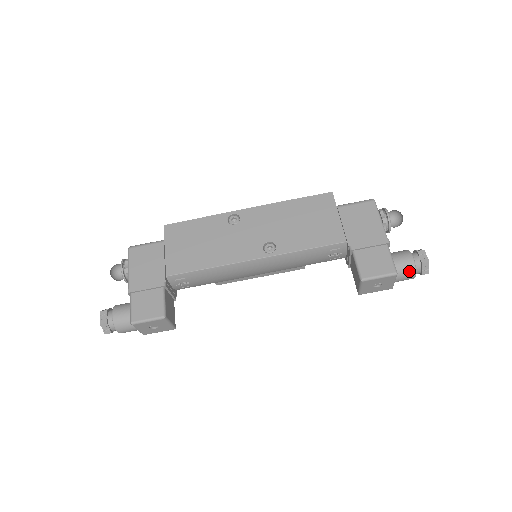
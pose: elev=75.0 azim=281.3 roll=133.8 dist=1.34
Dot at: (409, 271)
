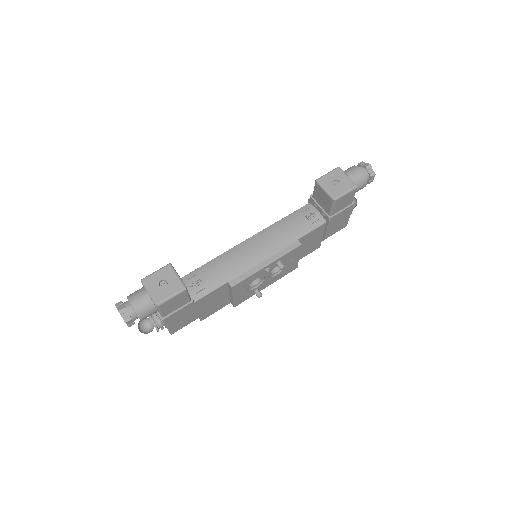
Dot at: (351, 168)
